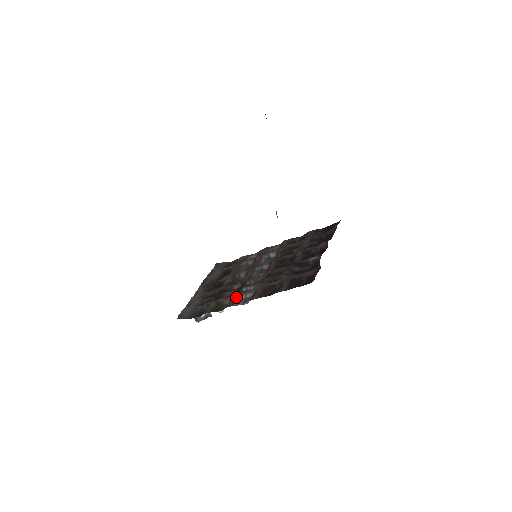
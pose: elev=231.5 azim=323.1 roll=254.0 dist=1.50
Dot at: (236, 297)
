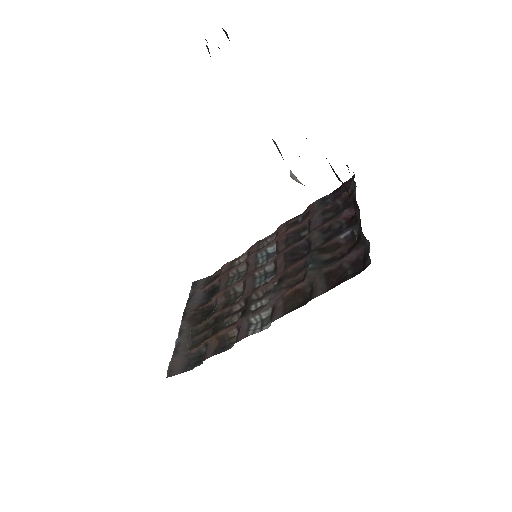
Dot at: (246, 322)
